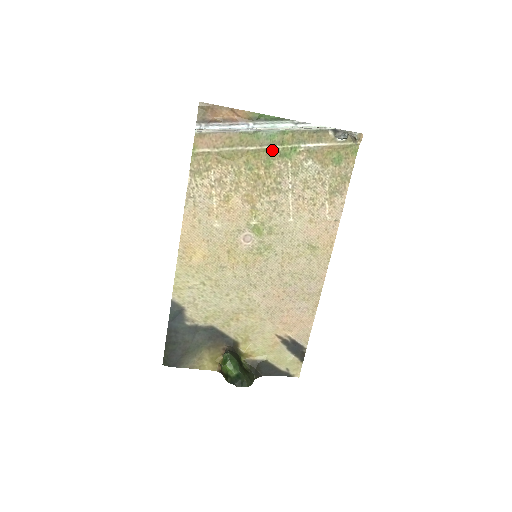
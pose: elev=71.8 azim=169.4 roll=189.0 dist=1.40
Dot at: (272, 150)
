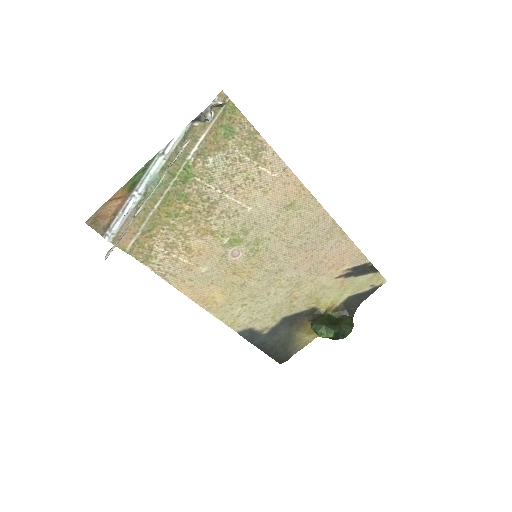
Dot at: (173, 187)
